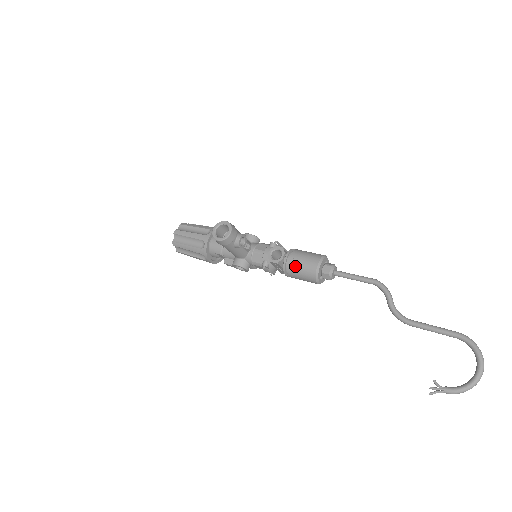
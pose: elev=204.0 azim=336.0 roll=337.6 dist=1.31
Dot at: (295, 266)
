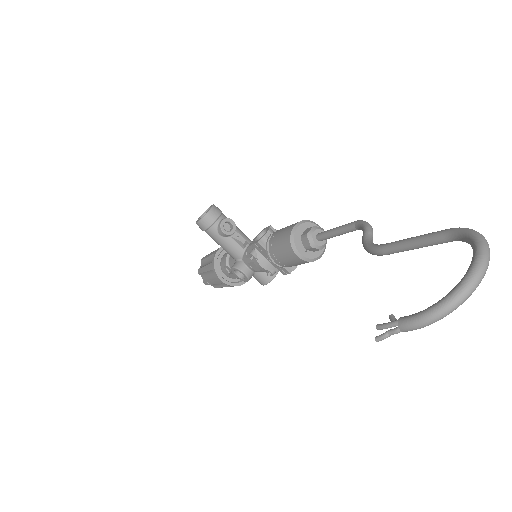
Dot at: (274, 240)
